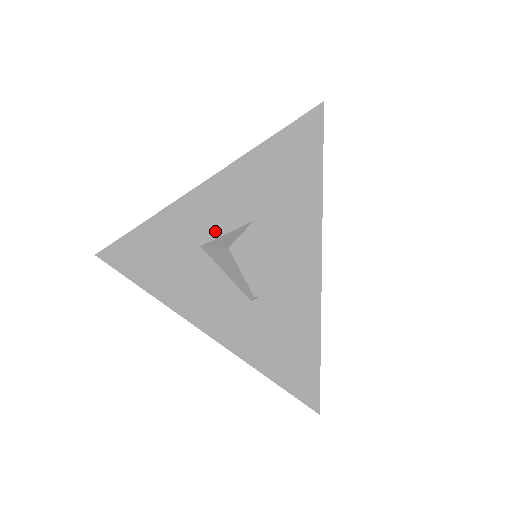
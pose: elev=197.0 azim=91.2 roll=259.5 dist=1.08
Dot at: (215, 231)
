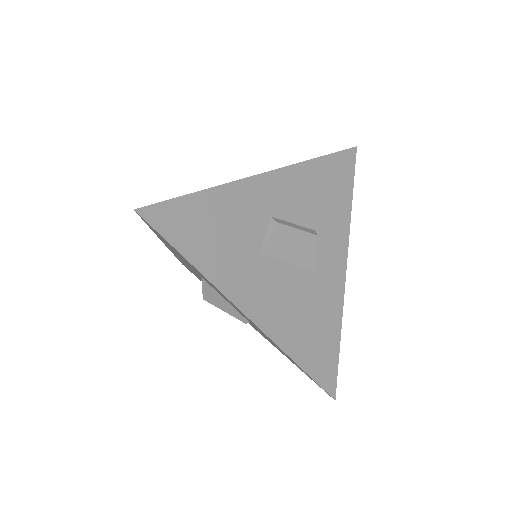
Dot at: occluded
